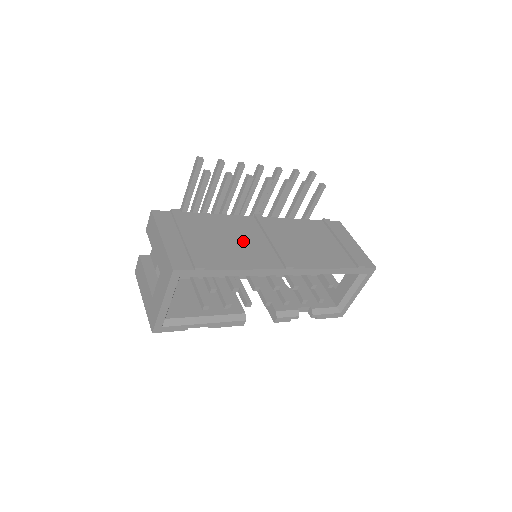
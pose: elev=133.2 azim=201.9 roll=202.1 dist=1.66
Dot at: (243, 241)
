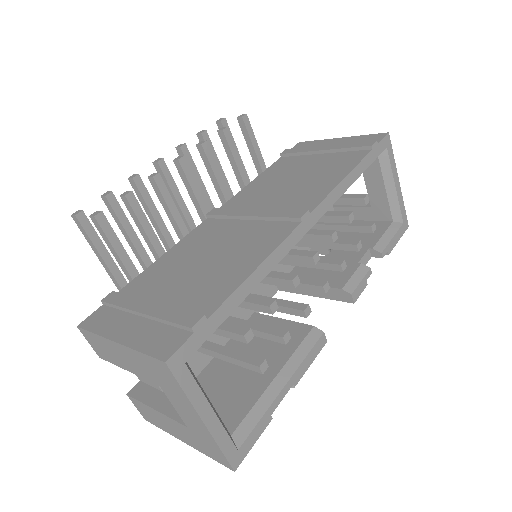
Dot at: (221, 247)
